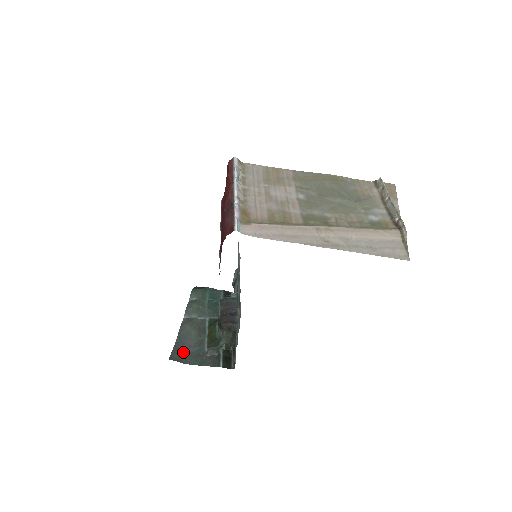
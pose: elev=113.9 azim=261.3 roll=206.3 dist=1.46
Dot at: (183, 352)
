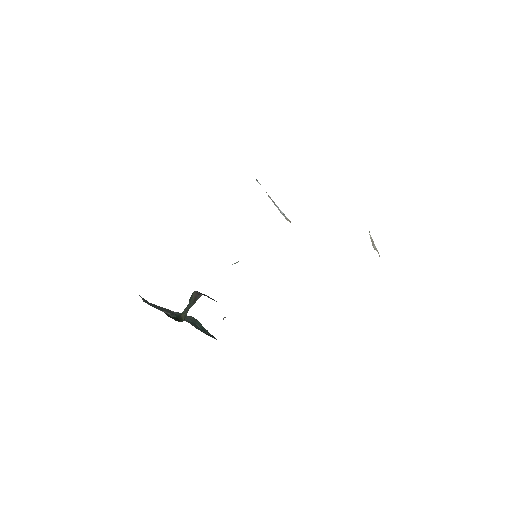
Dot at: (149, 304)
